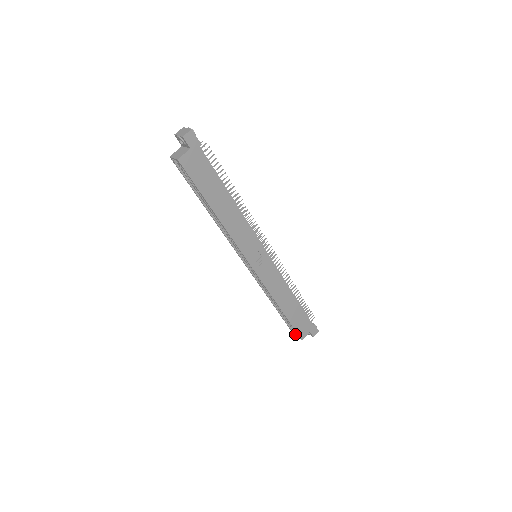
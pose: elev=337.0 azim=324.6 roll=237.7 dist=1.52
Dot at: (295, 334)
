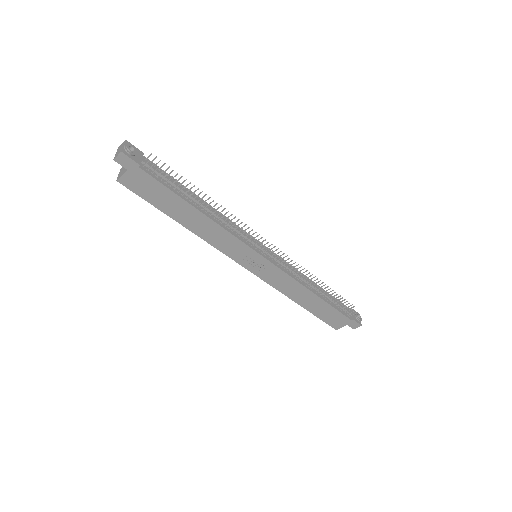
Dot at: occluded
